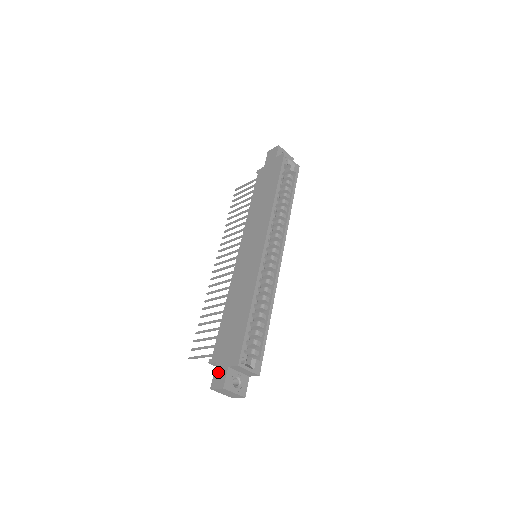
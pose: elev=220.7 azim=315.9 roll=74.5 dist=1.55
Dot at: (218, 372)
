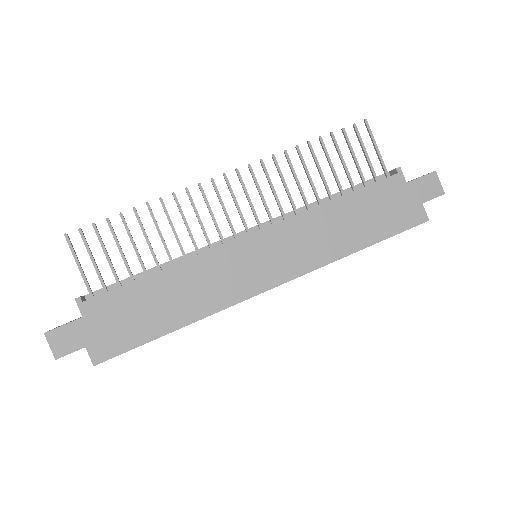
Dot at: (71, 333)
